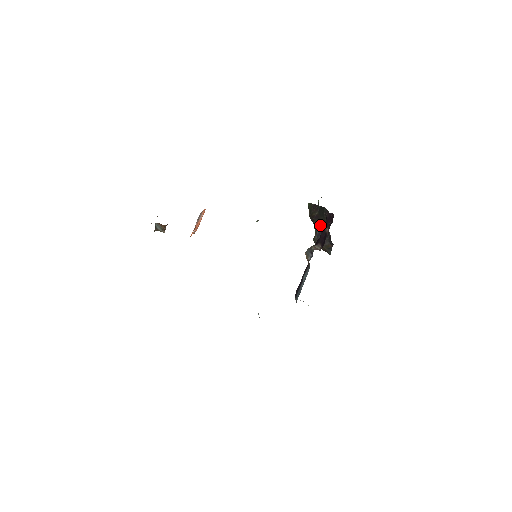
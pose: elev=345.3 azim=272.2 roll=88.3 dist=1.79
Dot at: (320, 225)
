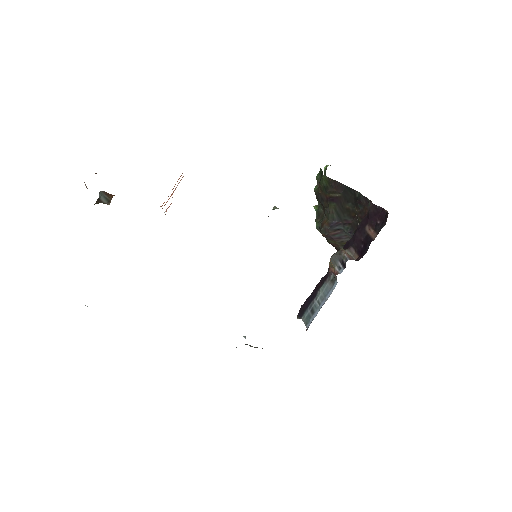
Dot at: (341, 213)
